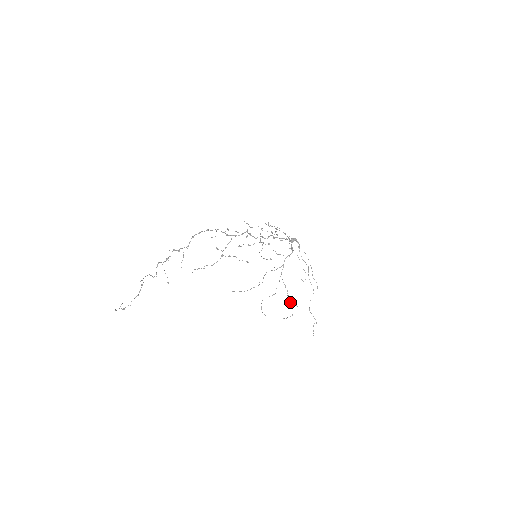
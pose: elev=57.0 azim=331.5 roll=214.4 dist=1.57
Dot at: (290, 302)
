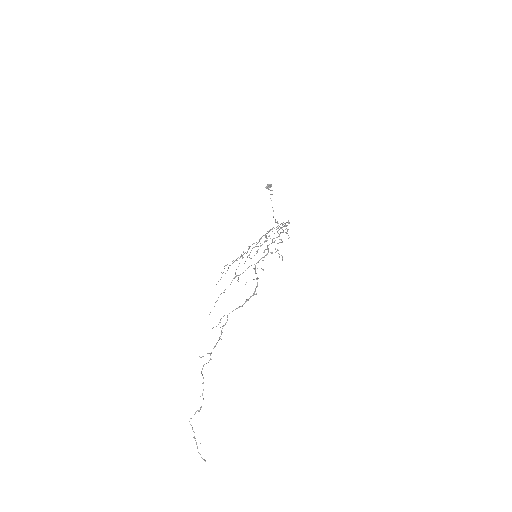
Dot at: occluded
